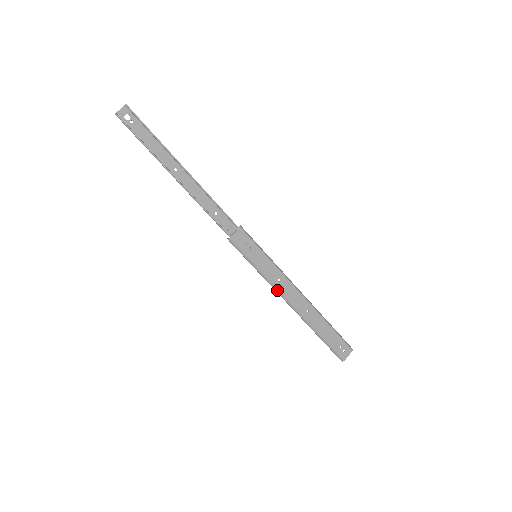
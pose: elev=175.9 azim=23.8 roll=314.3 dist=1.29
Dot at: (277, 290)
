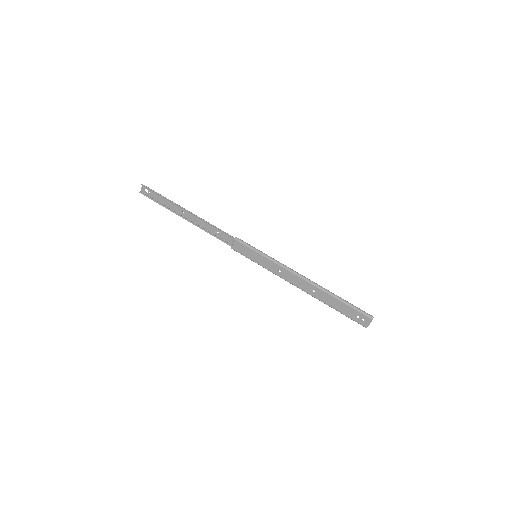
Dot at: (282, 278)
